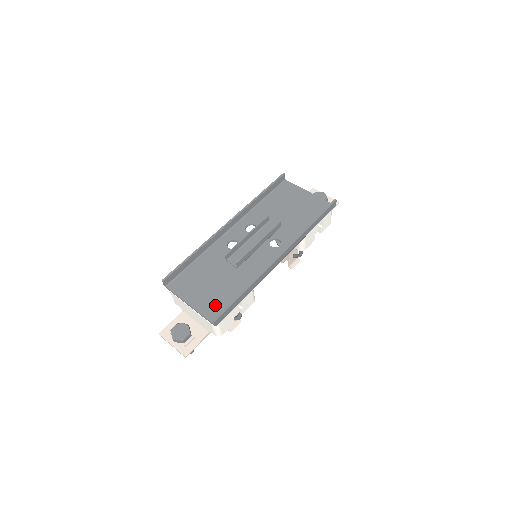
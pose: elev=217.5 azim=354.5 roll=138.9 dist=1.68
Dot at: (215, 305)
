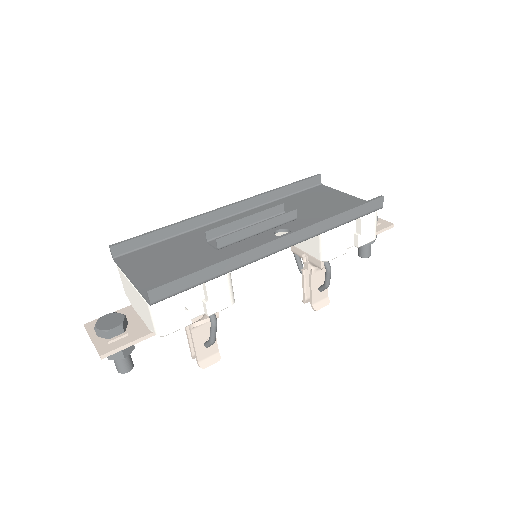
Dot at: occluded
